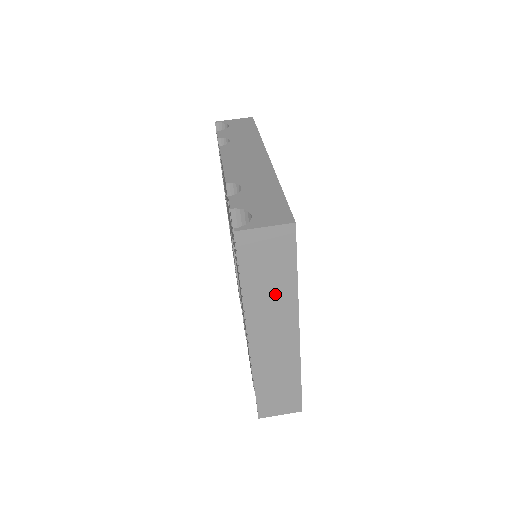
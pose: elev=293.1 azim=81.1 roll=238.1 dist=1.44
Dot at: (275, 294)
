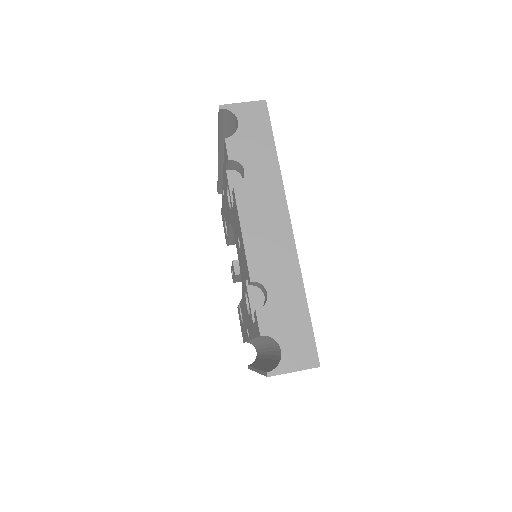
Dot at: occluded
